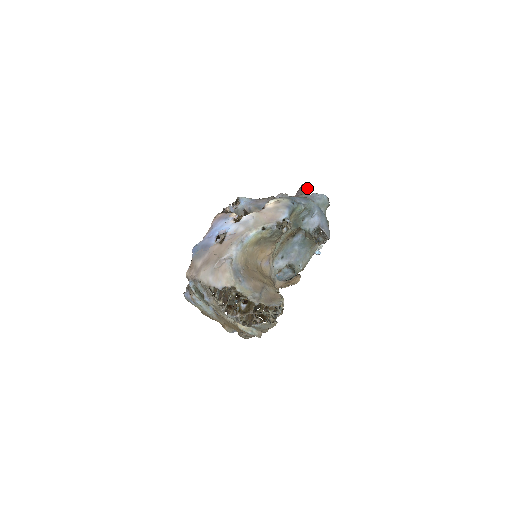
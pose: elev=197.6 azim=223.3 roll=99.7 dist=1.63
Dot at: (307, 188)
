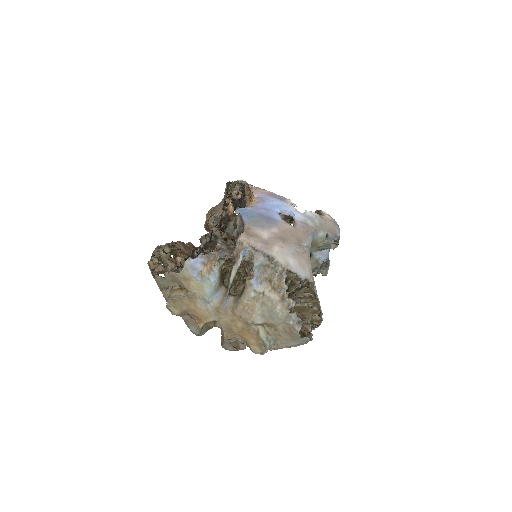
Dot at: occluded
